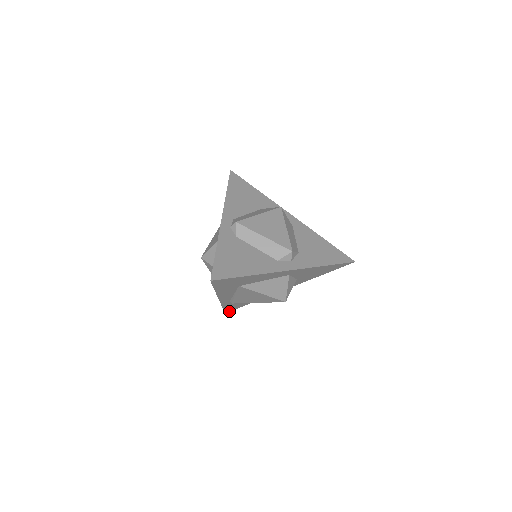
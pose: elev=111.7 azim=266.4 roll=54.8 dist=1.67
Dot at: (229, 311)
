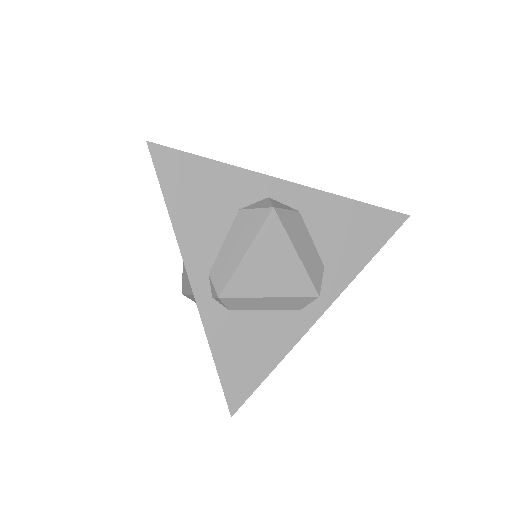
Dot at: occluded
